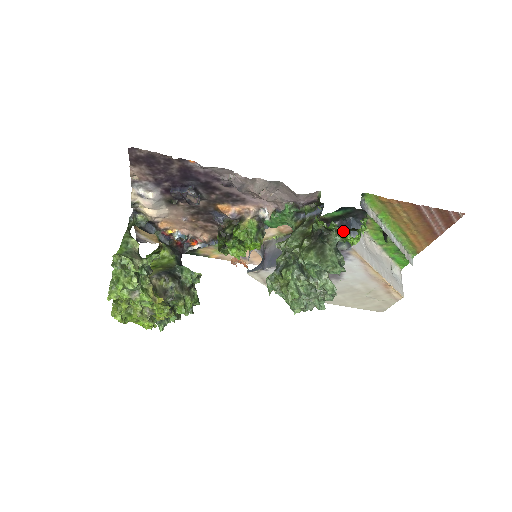
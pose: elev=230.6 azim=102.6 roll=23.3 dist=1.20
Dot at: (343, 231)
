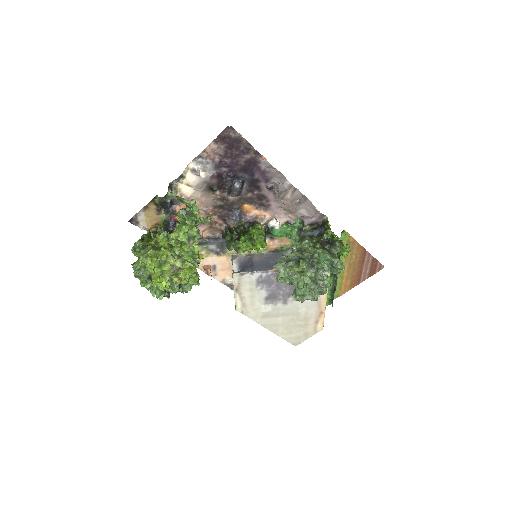
Dot at: occluded
